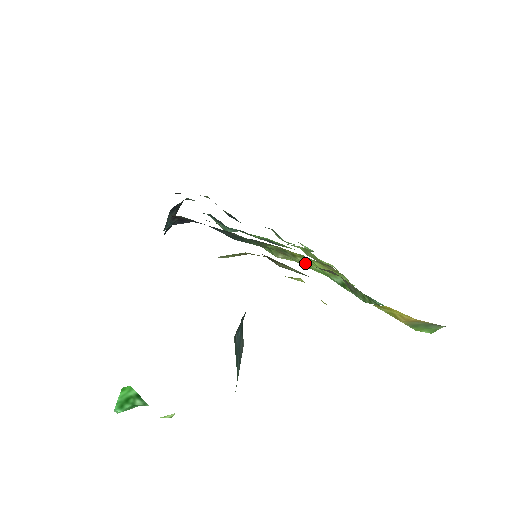
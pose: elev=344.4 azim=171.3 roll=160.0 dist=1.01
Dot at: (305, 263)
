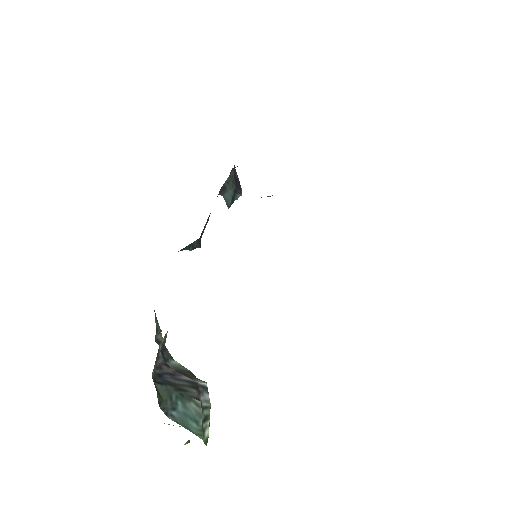
Dot at: occluded
